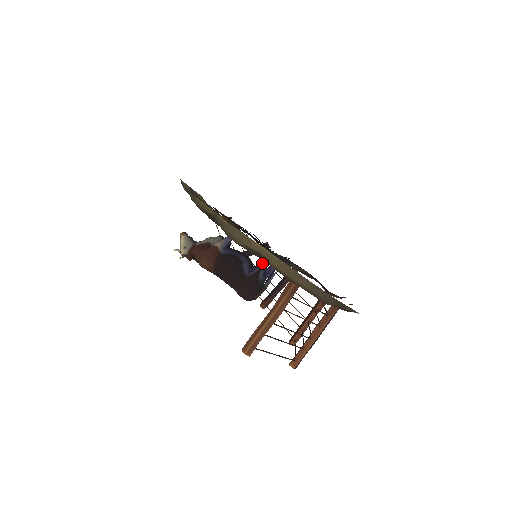
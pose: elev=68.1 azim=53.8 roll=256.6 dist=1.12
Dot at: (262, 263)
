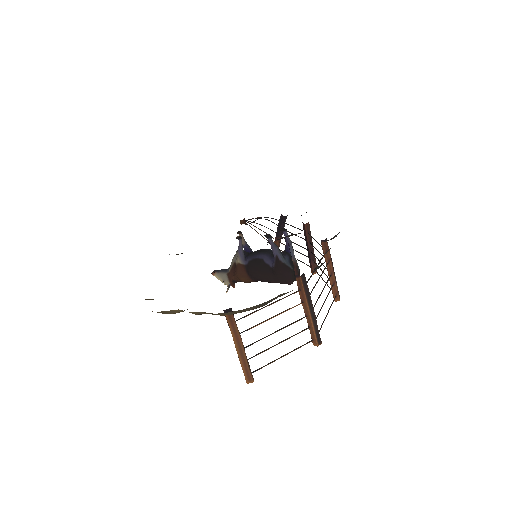
Dot at: (273, 250)
